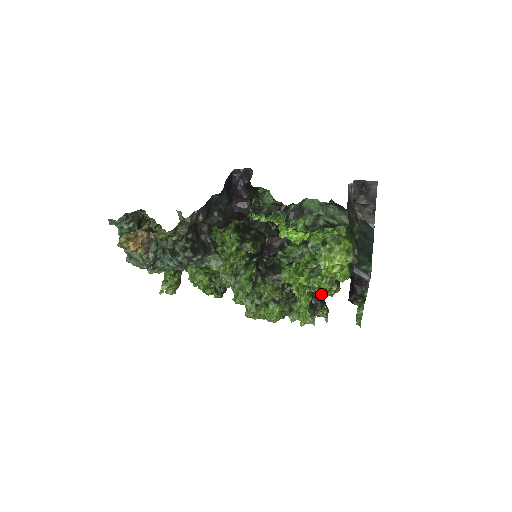
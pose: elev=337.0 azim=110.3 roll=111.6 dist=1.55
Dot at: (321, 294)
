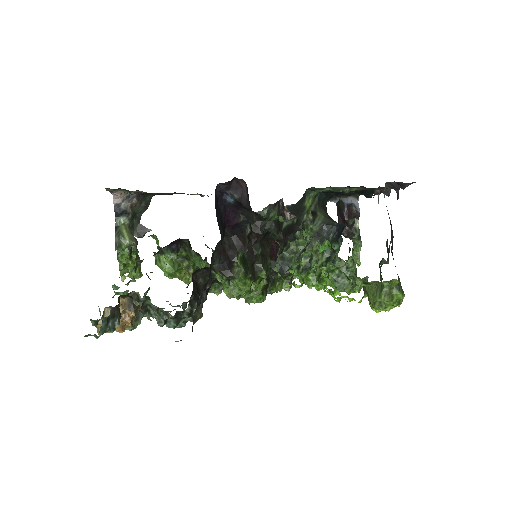
Dot at: occluded
